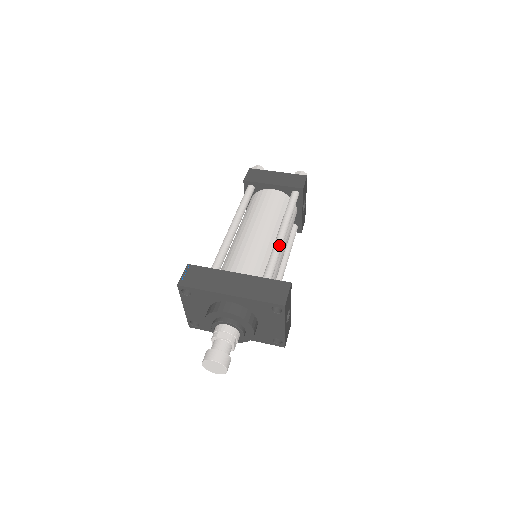
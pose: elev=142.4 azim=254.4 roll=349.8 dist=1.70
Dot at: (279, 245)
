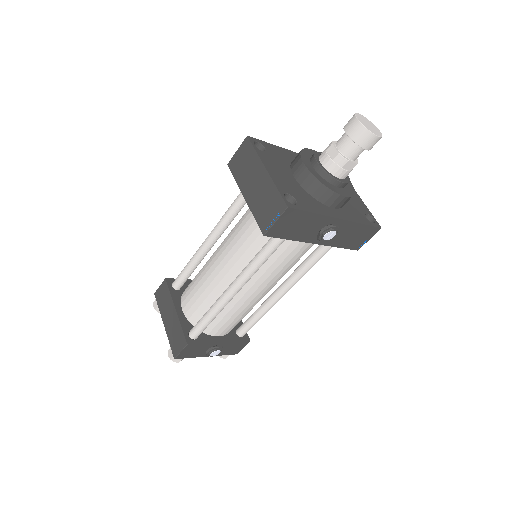
Dot at: occluded
